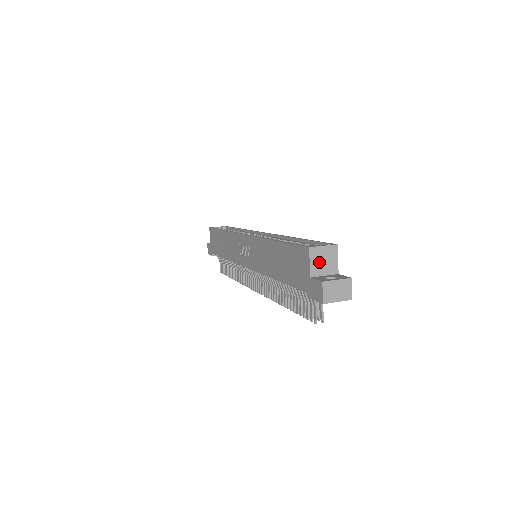
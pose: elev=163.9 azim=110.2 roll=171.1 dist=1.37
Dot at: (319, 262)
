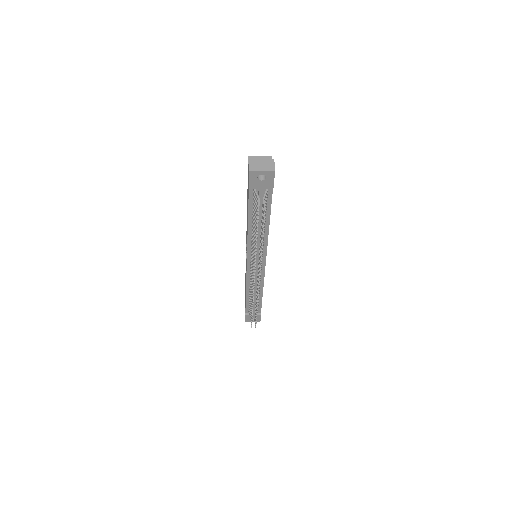
Dot at: occluded
